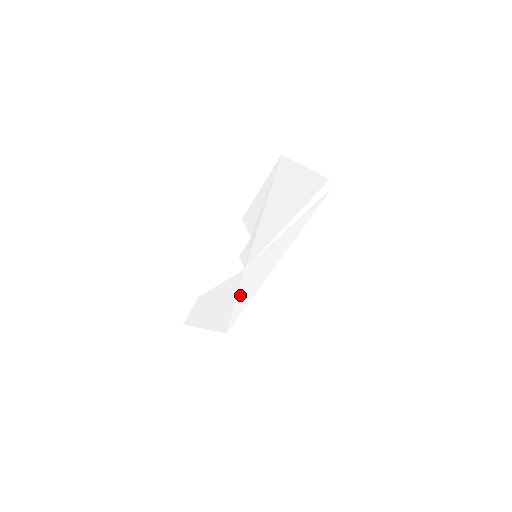
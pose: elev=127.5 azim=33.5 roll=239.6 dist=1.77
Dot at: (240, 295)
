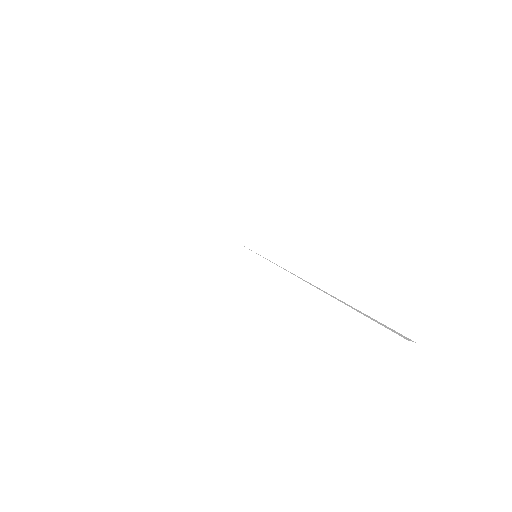
Dot at: occluded
